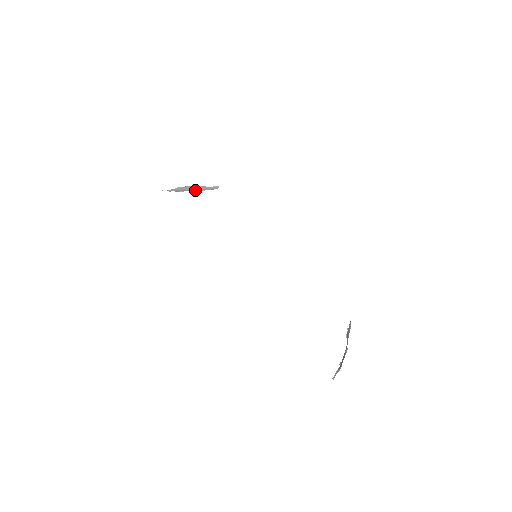
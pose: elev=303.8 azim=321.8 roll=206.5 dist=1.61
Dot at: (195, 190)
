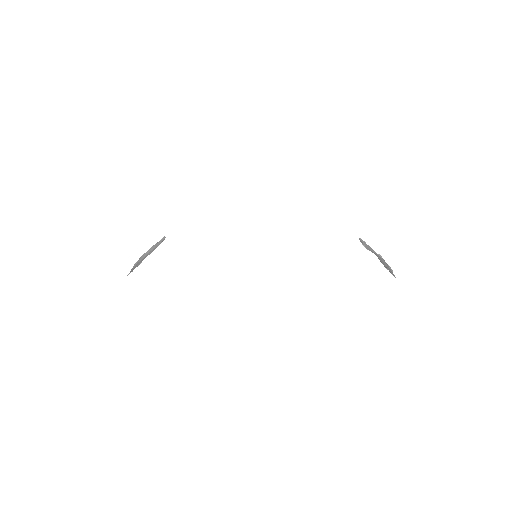
Dot at: (149, 254)
